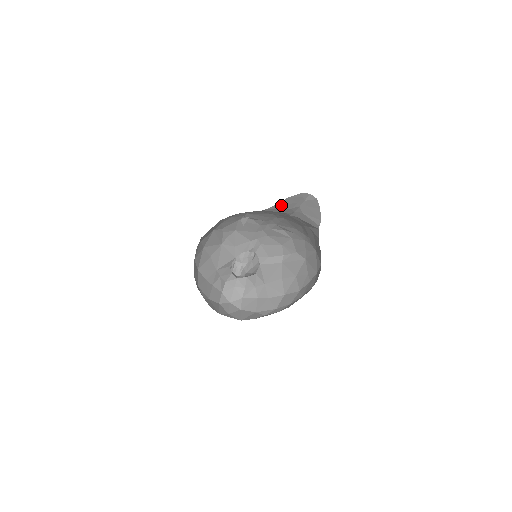
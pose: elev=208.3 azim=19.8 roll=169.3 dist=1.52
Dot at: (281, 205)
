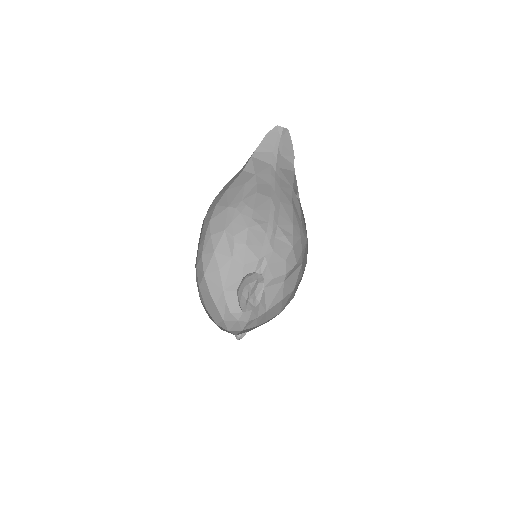
Dot at: (264, 146)
